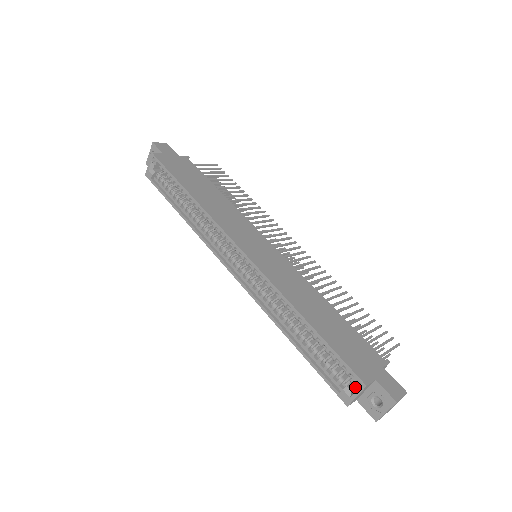
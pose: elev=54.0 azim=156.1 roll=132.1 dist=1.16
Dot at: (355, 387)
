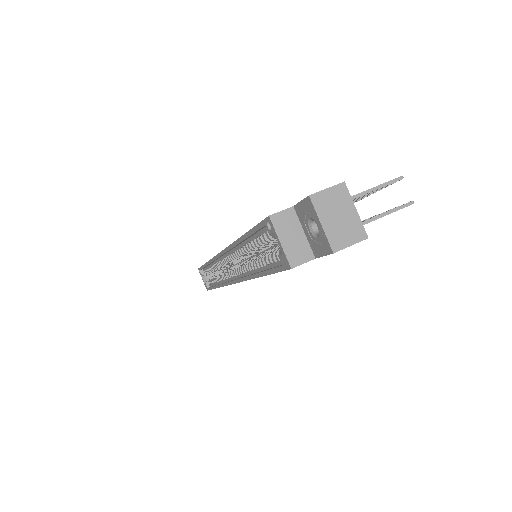
Dot at: (278, 237)
